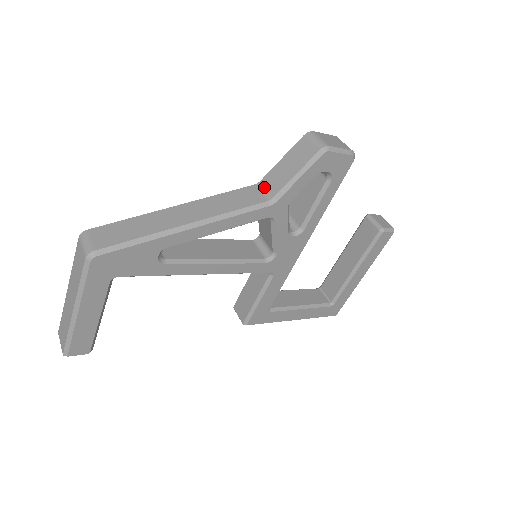
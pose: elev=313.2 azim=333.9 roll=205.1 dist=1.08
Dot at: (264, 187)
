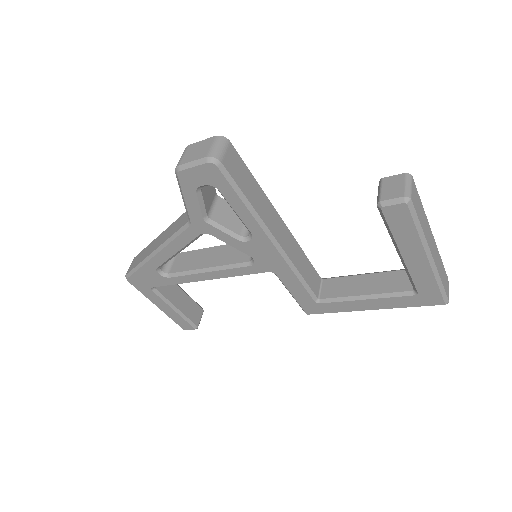
Dot at: occluded
